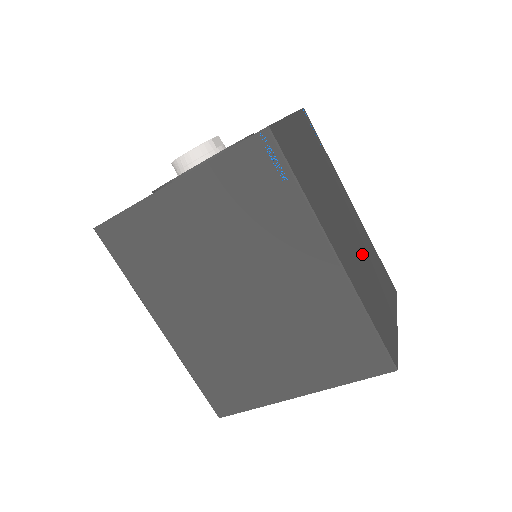
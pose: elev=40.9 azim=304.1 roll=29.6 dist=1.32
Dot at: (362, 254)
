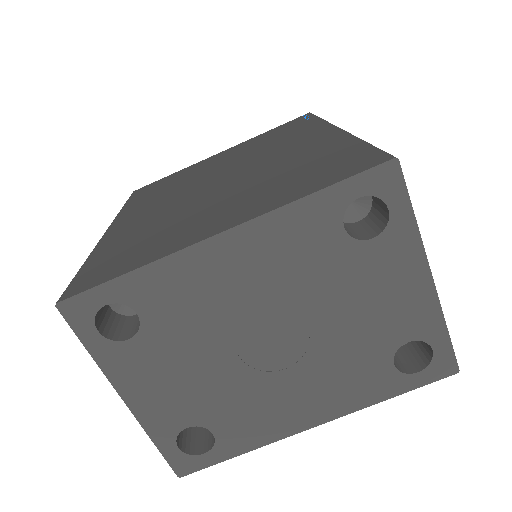
Dot at: occluded
